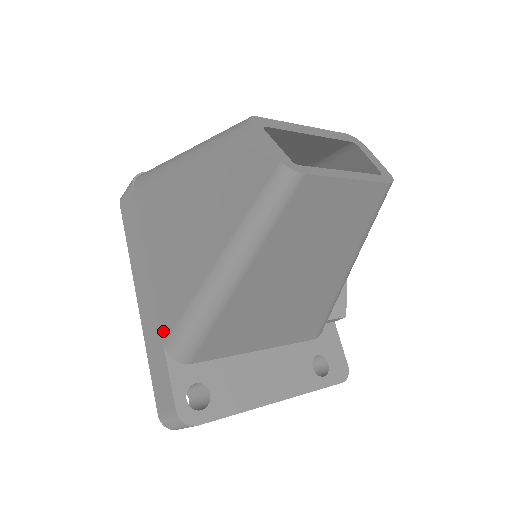
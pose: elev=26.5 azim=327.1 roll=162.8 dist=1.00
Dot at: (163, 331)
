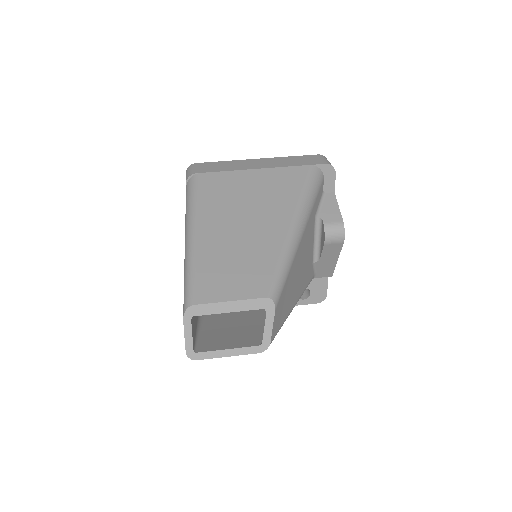
Dot at: occluded
